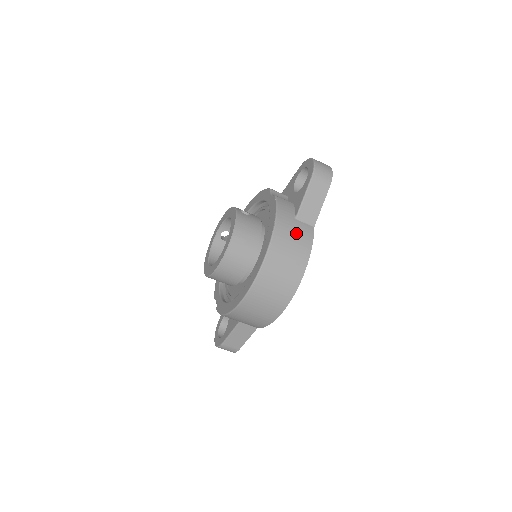
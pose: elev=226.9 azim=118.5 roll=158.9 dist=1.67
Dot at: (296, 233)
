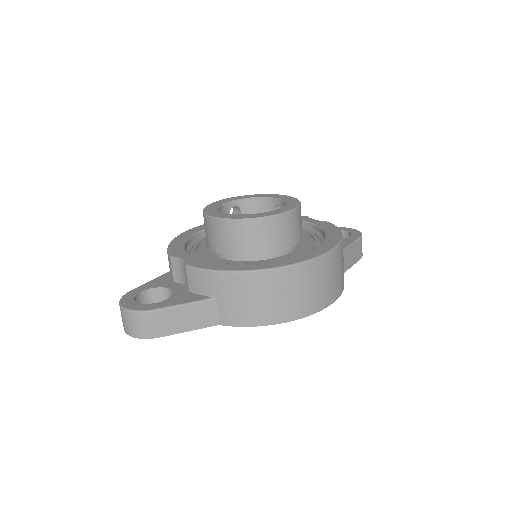
Dot at: occluded
